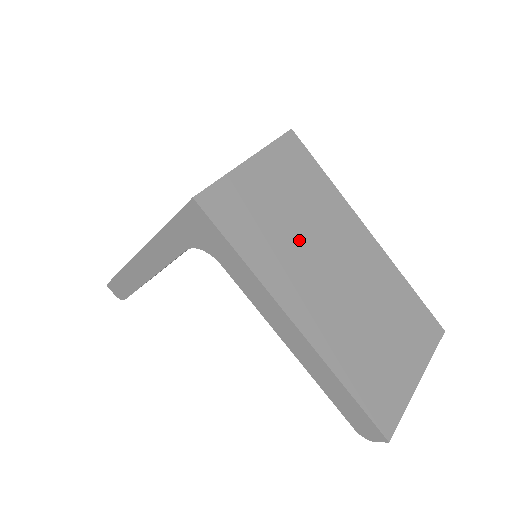
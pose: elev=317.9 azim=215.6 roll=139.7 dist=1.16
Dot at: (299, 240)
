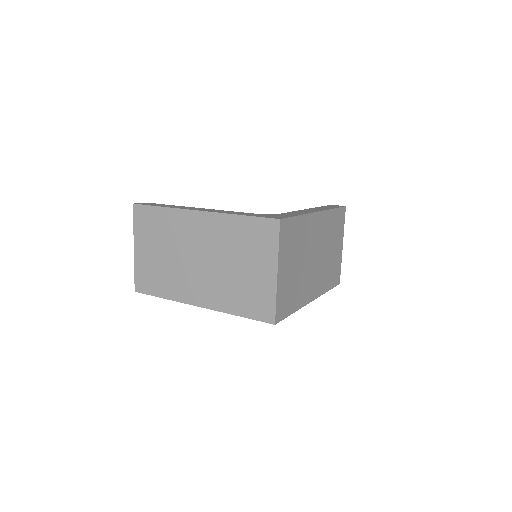
Dot at: (303, 270)
